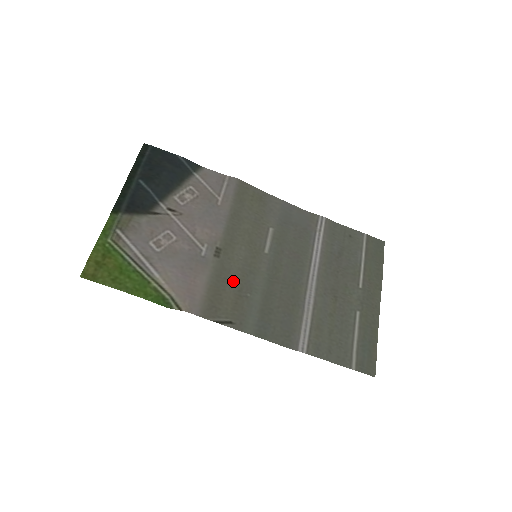
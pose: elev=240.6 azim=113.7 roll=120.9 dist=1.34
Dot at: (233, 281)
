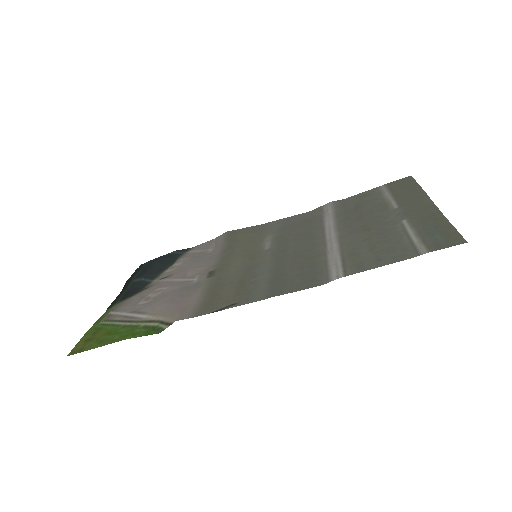
Dot at: (232, 281)
